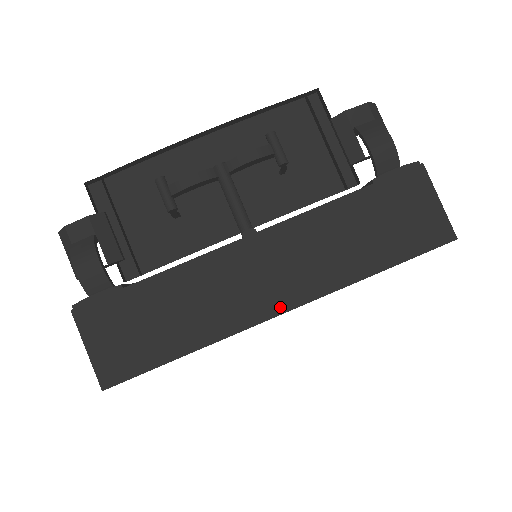
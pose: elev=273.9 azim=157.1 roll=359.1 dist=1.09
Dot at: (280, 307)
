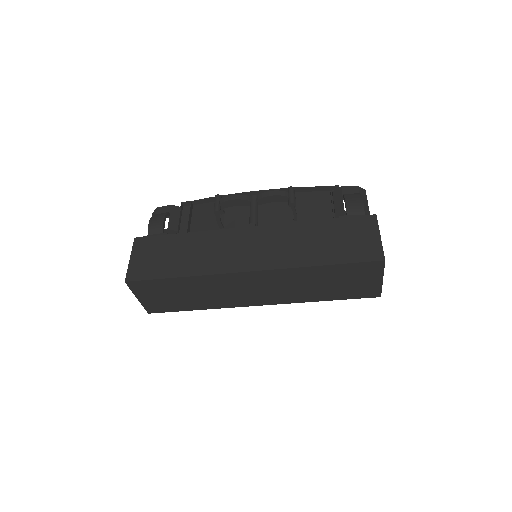
Dot at: (249, 267)
